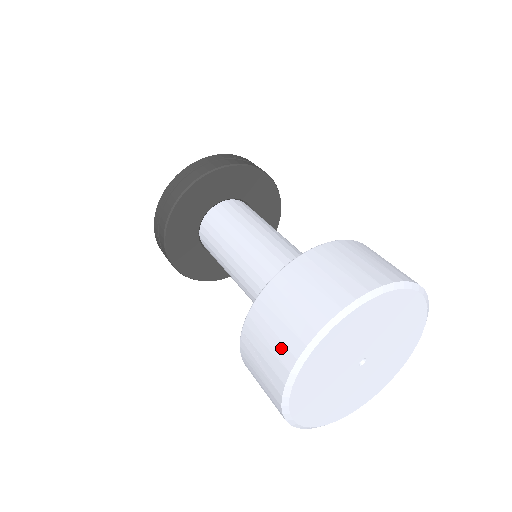
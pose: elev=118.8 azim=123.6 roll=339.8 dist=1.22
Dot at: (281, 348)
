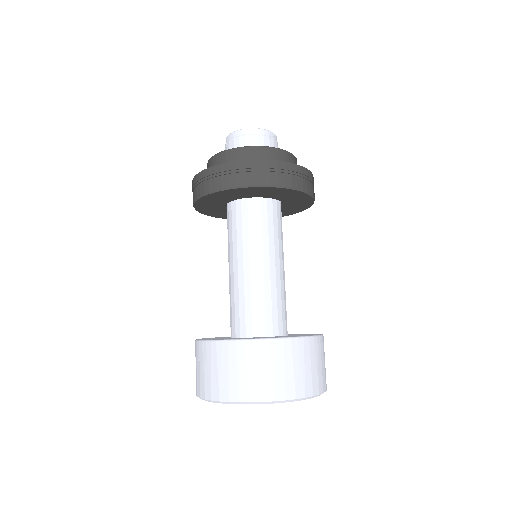
Dot at: (209, 384)
